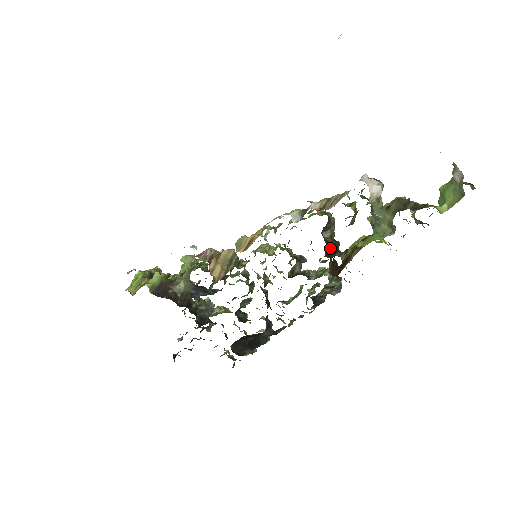
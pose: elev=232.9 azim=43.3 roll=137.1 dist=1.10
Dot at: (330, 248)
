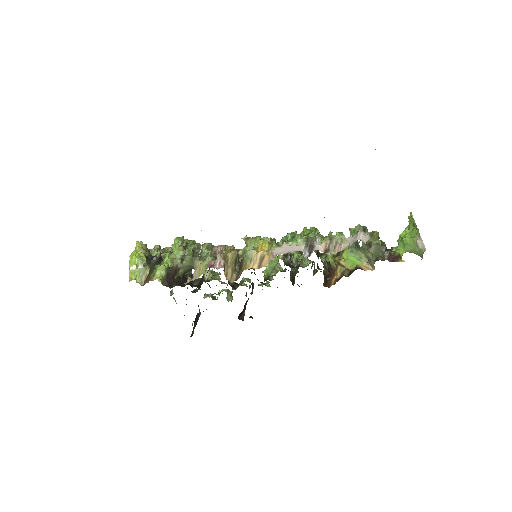
Dot at: occluded
